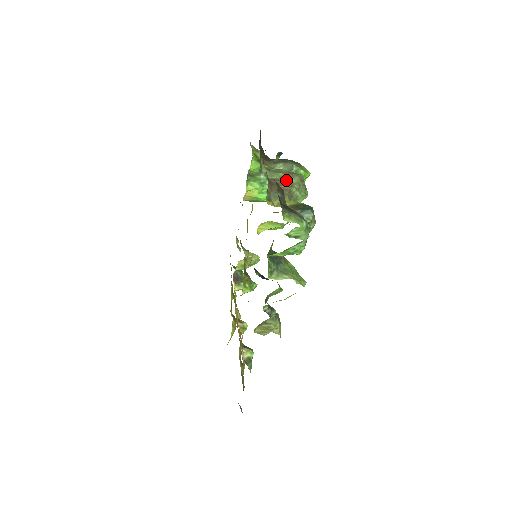
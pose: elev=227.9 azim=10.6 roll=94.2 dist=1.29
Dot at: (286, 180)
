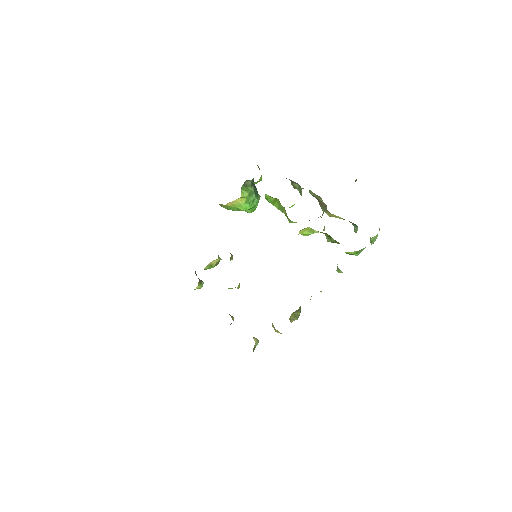
Dot at: (319, 199)
